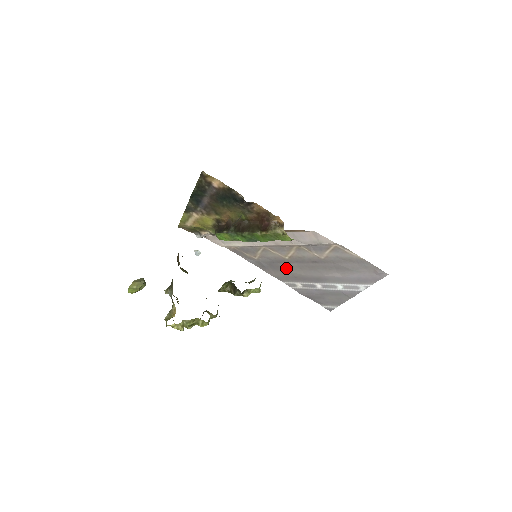
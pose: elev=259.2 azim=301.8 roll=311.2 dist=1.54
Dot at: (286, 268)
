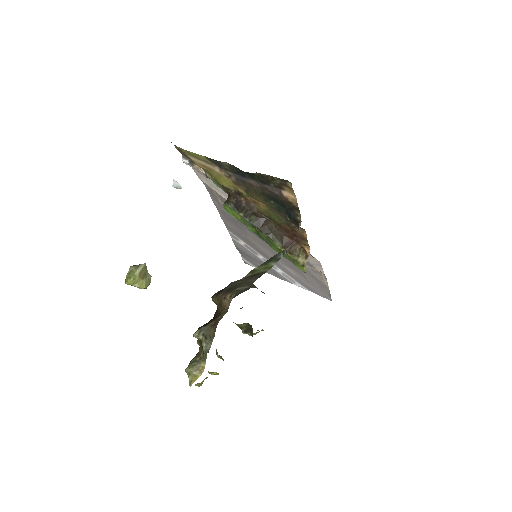
Dot at: (248, 234)
